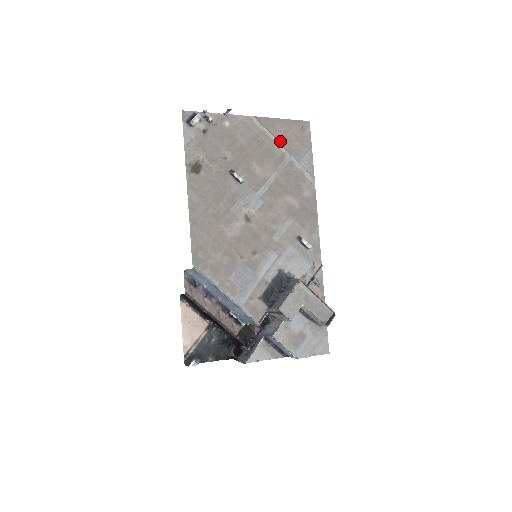
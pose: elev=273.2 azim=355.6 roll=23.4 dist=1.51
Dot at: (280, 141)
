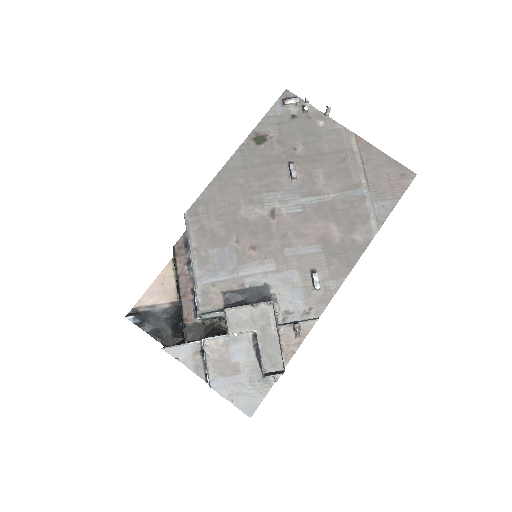
Dot at: (366, 171)
